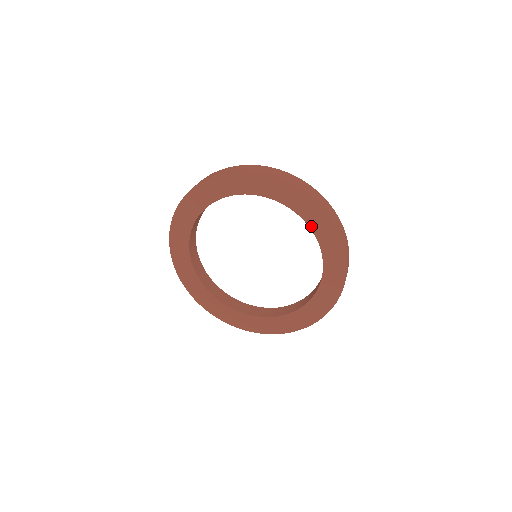
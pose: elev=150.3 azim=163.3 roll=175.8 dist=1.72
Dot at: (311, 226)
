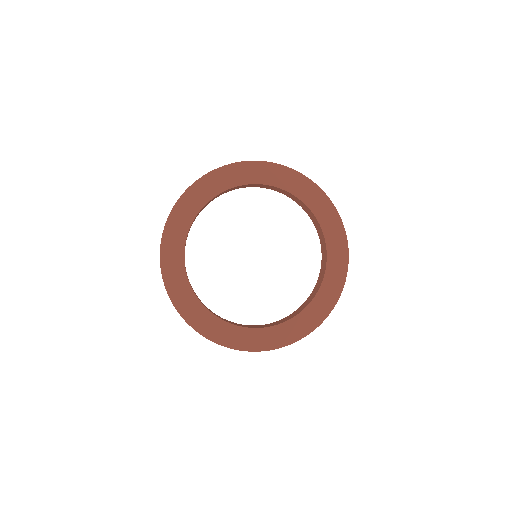
Dot at: (311, 208)
